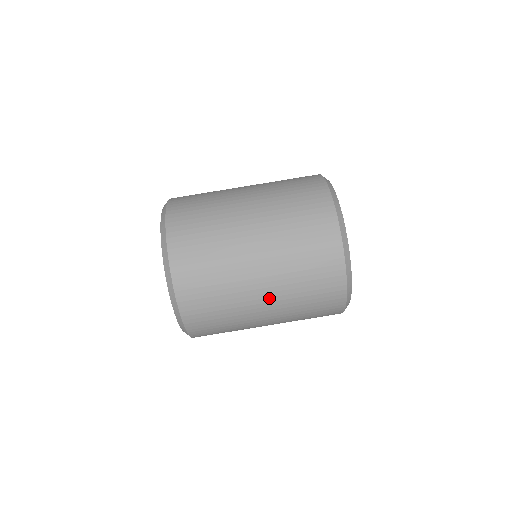
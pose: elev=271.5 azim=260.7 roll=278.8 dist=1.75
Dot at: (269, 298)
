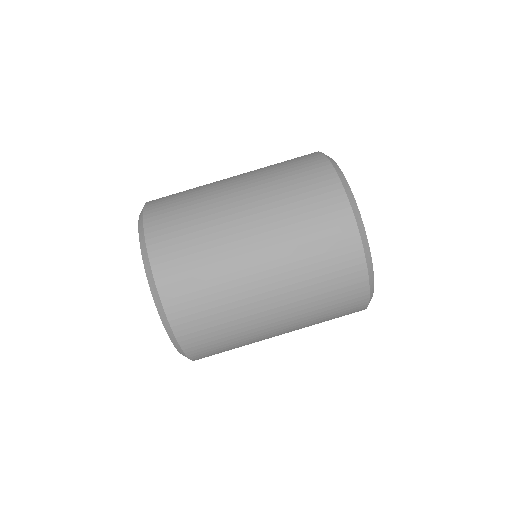
Dot at: (278, 302)
